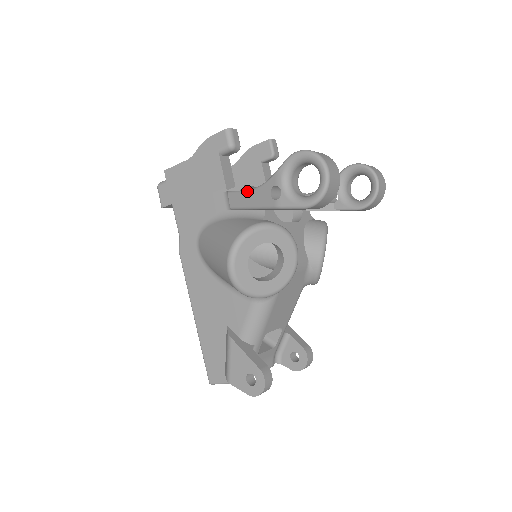
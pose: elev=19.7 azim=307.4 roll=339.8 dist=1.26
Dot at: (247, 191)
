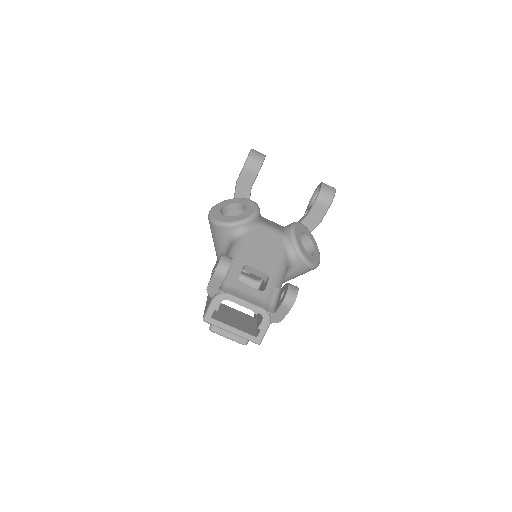
Dot at: occluded
